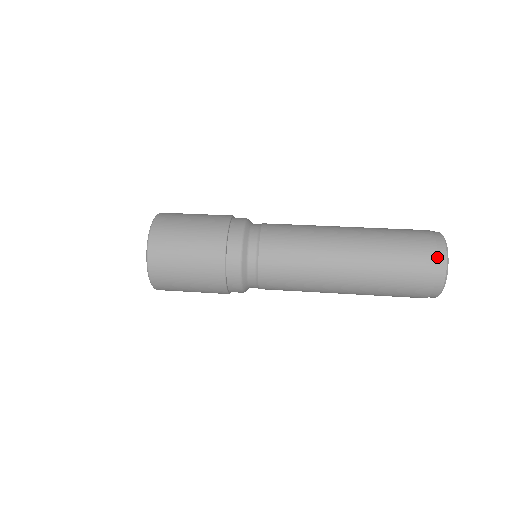
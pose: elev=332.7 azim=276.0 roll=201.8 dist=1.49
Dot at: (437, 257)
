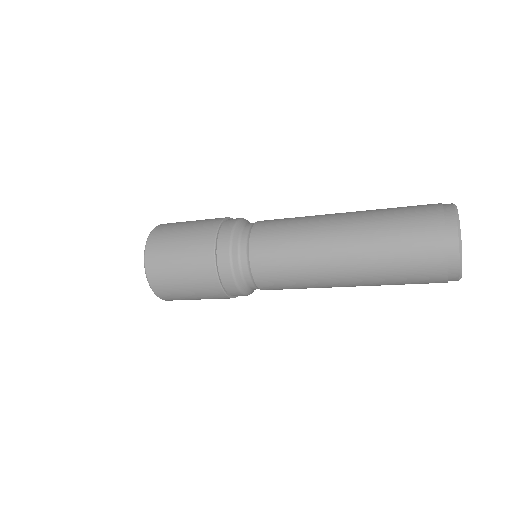
Dot at: (444, 217)
